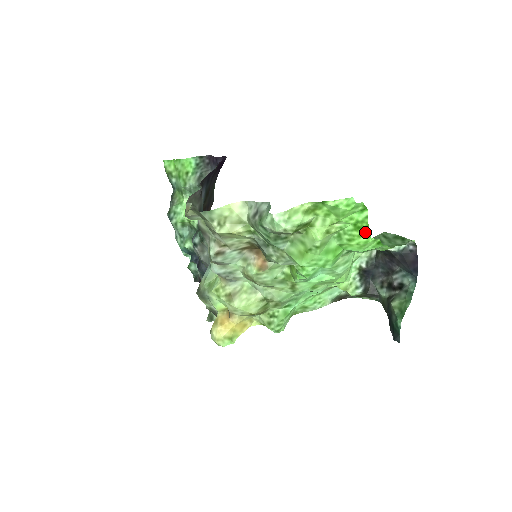
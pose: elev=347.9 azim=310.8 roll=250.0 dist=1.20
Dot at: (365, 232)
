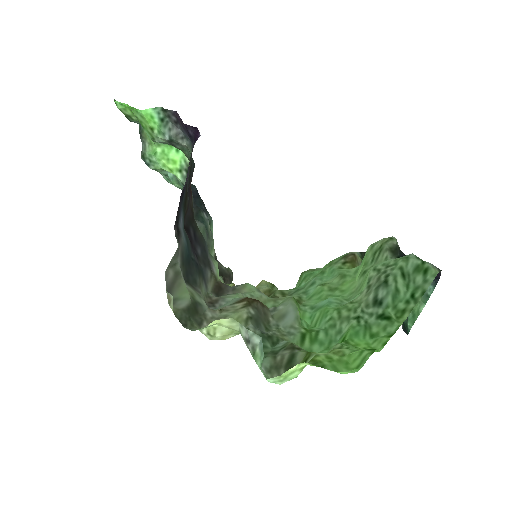
Dot at: occluded
